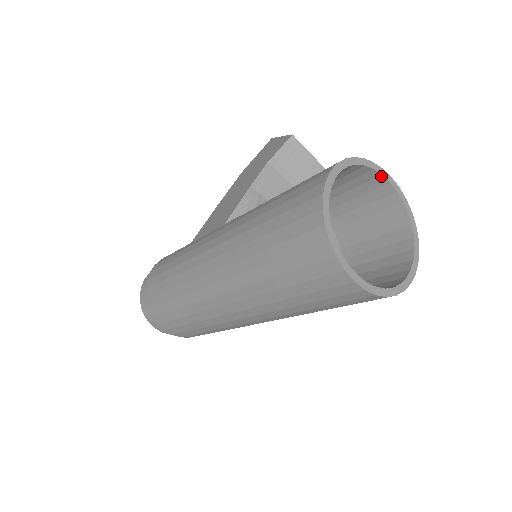
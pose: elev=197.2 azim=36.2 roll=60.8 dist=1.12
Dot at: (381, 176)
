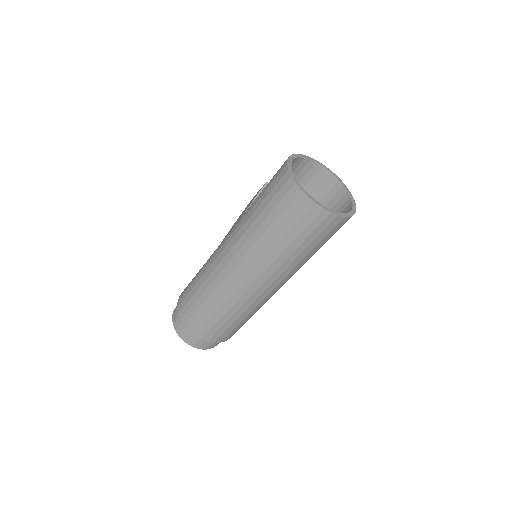
Dot at: (322, 167)
